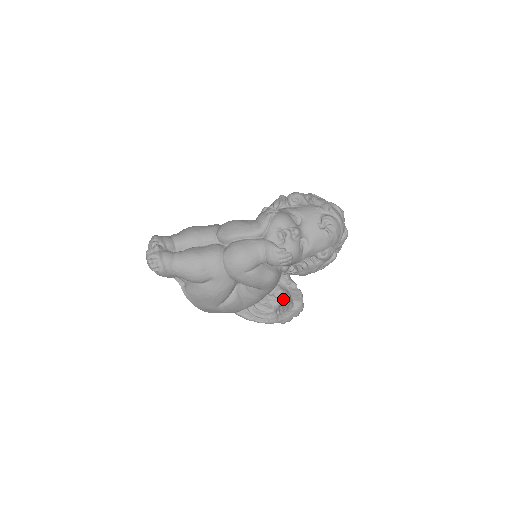
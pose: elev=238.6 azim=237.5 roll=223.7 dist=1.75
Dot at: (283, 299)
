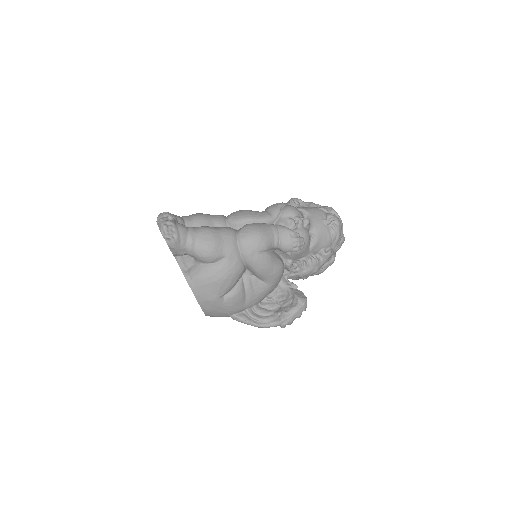
Dot at: (283, 300)
